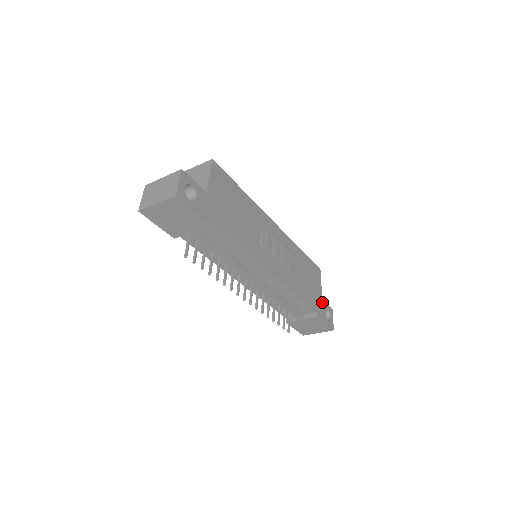
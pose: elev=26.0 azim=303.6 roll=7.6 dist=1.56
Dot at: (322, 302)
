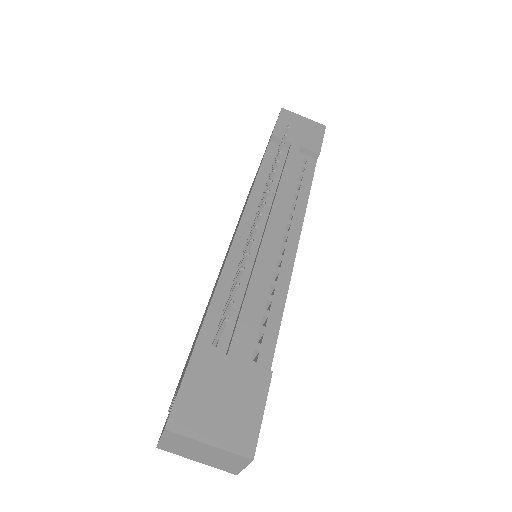
Dot at: occluded
